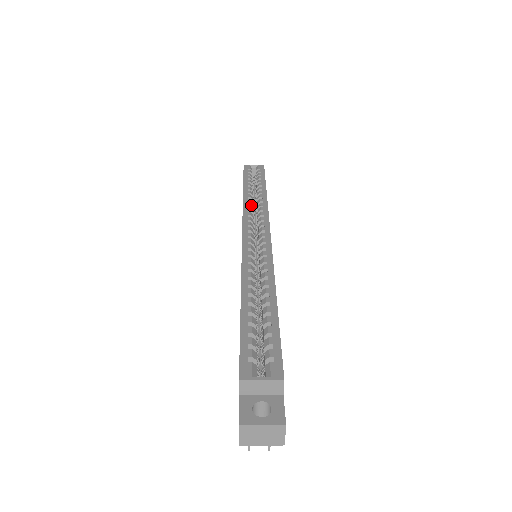
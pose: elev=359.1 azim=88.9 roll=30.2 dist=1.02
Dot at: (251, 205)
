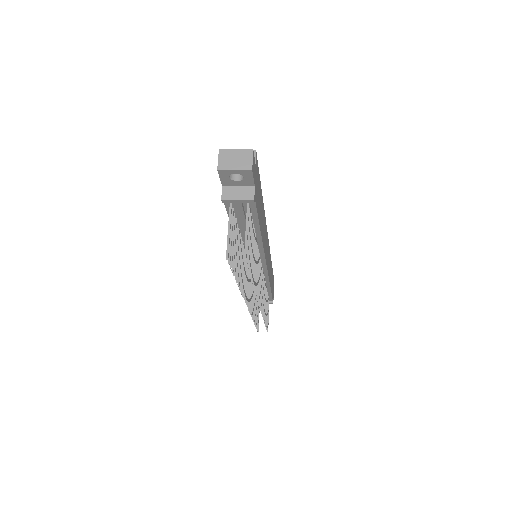
Dot at: occluded
